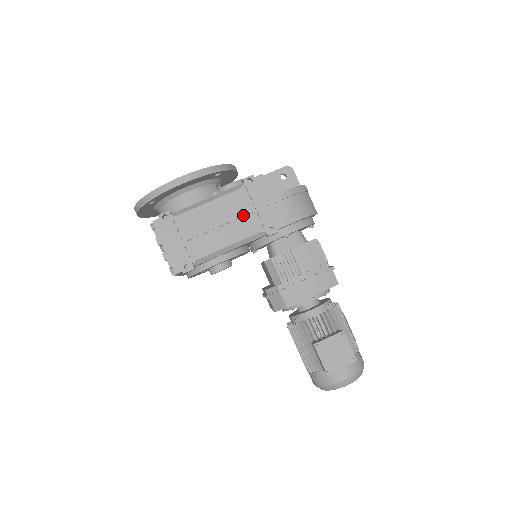
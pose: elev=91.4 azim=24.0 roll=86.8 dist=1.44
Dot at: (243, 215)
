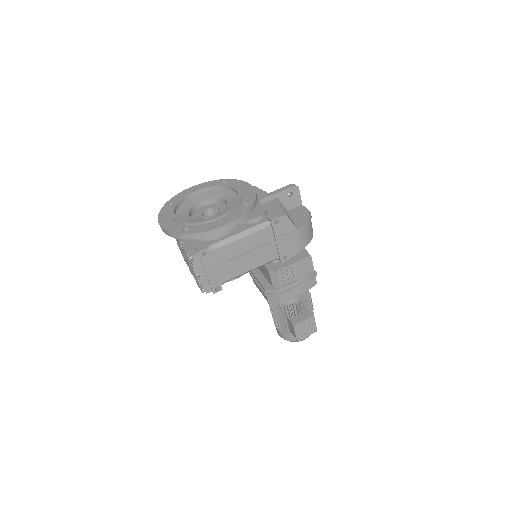
Dot at: (266, 248)
